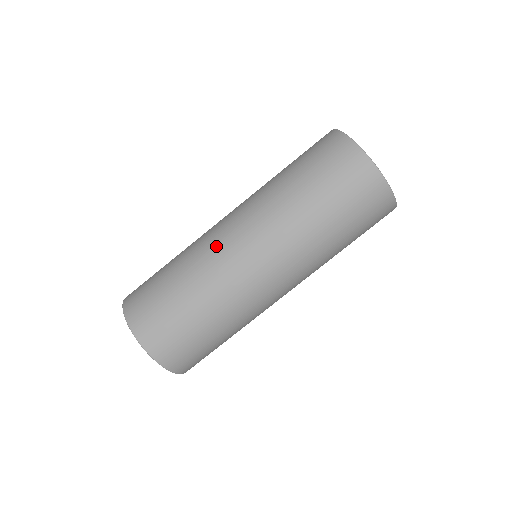
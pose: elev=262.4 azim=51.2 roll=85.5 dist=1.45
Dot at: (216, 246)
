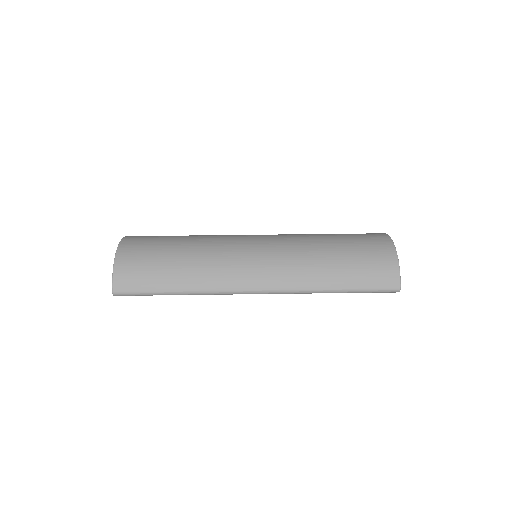
Dot at: occluded
